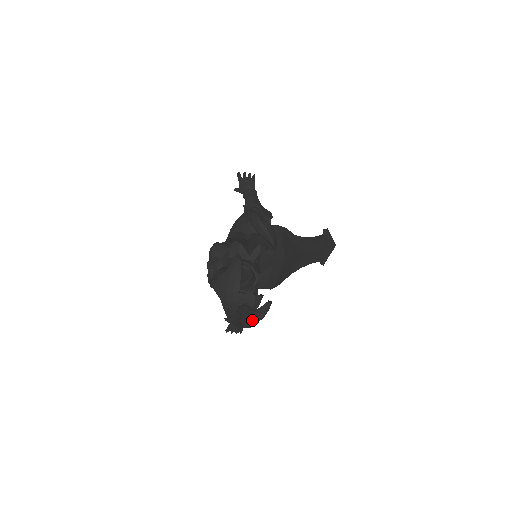
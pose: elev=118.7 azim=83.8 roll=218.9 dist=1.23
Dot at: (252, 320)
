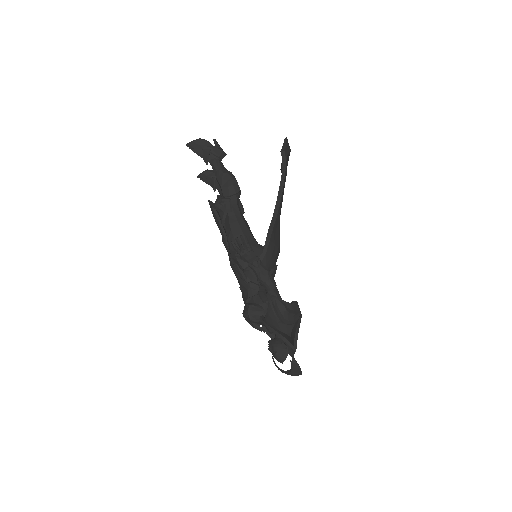
Dot at: occluded
